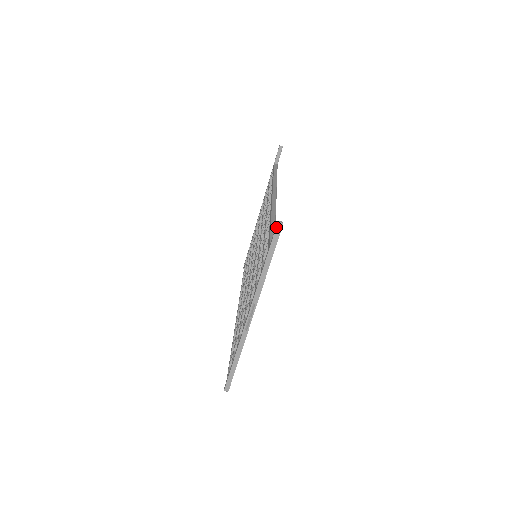
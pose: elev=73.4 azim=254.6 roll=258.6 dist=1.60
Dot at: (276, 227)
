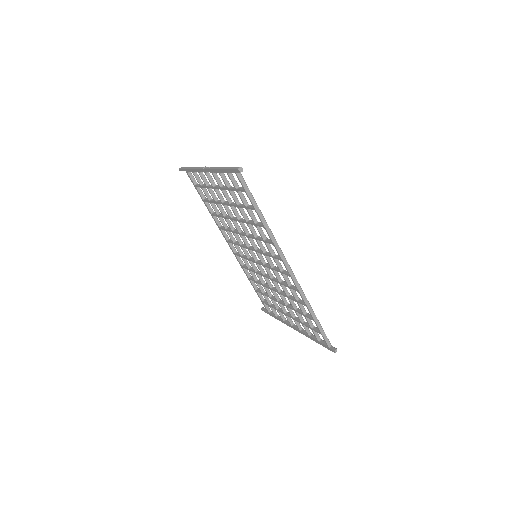
Dot at: (179, 169)
